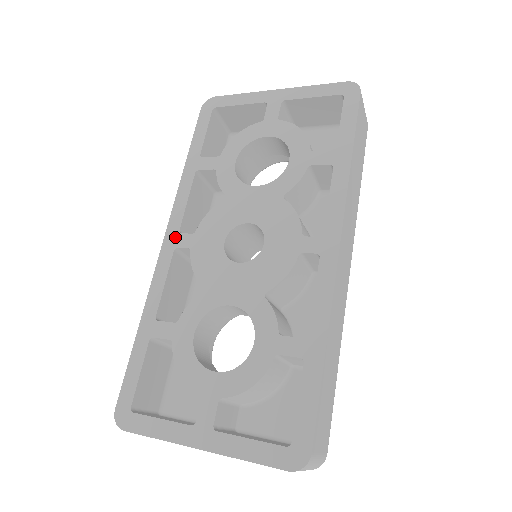
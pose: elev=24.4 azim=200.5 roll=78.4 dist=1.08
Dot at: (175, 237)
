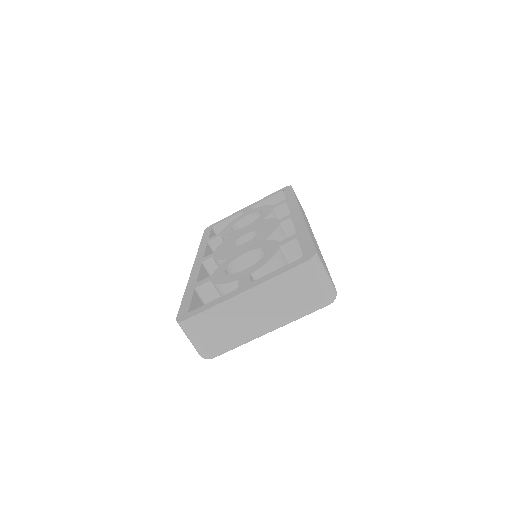
Dot at: (201, 260)
